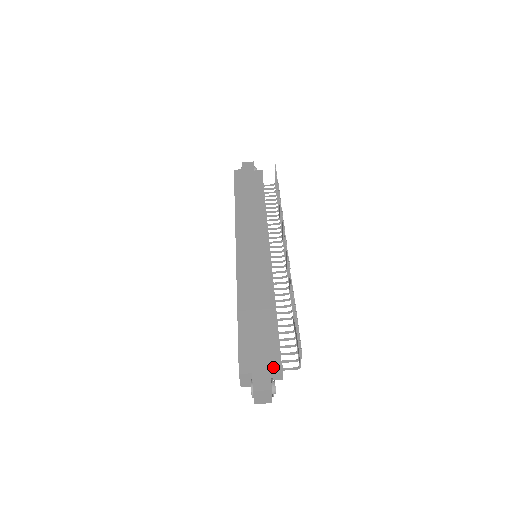
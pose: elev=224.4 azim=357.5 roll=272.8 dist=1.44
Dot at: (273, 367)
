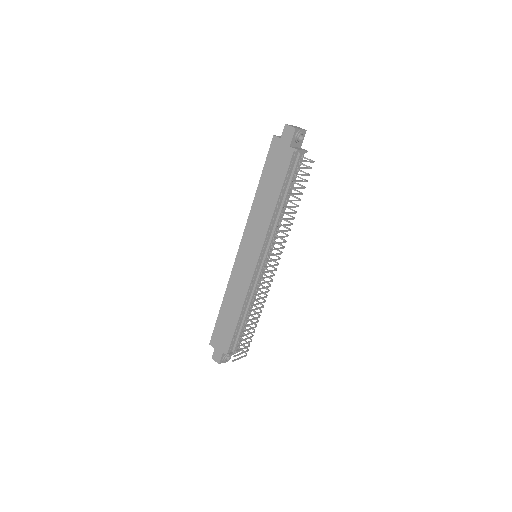
Dot at: (225, 353)
